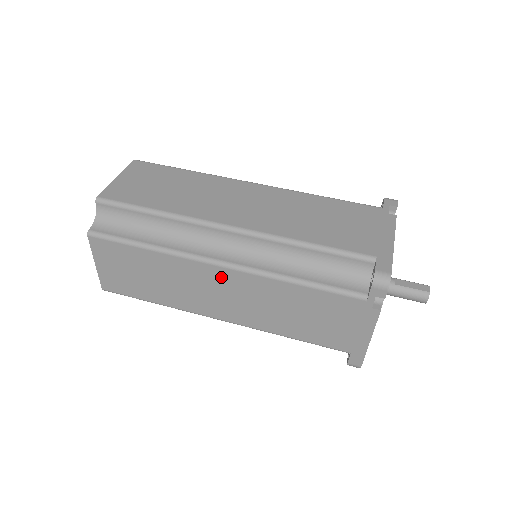
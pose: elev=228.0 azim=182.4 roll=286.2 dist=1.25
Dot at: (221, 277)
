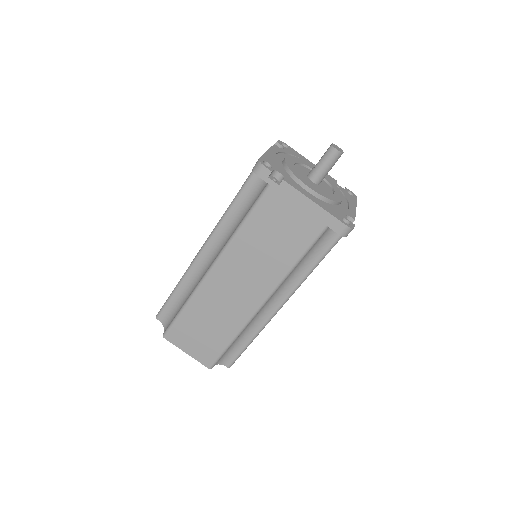
Dot at: (221, 276)
